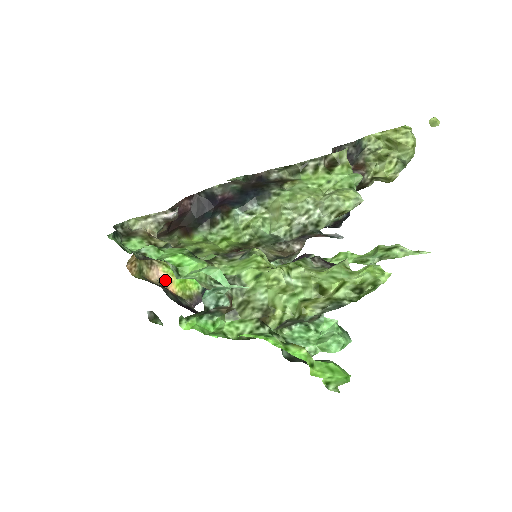
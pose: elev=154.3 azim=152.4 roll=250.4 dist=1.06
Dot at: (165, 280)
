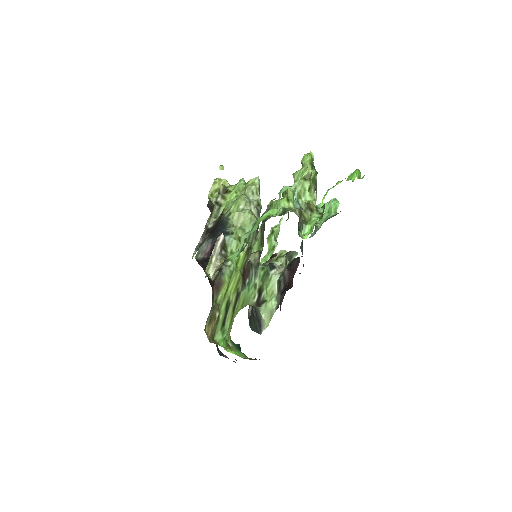
Dot at: occluded
